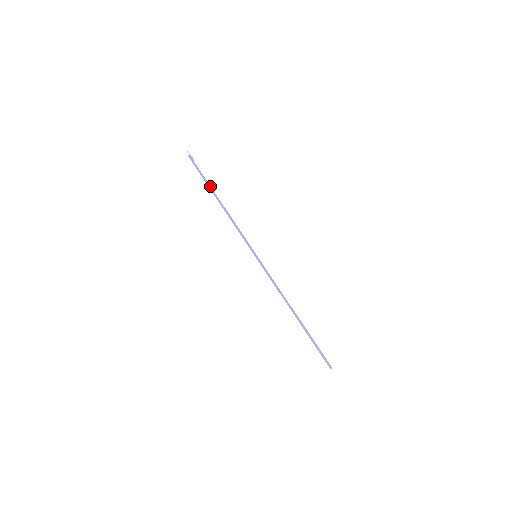
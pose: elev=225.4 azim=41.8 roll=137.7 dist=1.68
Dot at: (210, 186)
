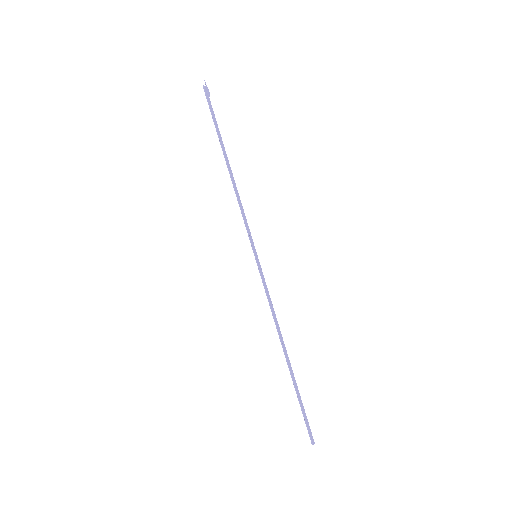
Dot at: (221, 139)
